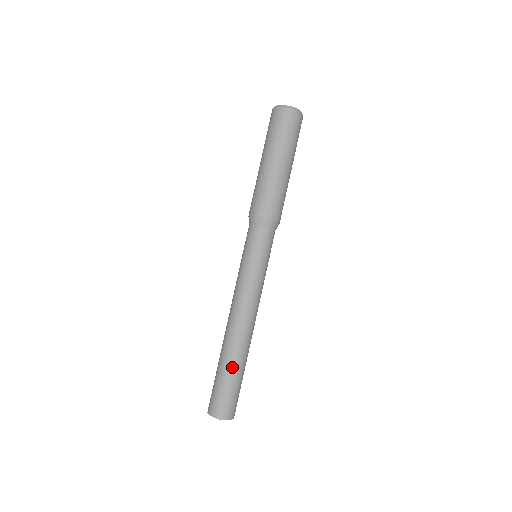
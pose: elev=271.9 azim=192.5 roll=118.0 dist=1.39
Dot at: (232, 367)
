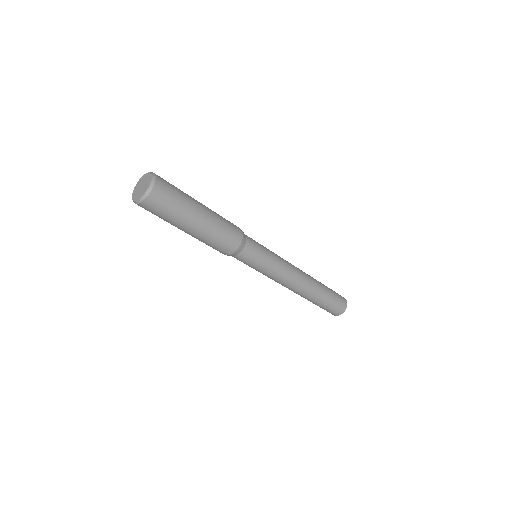
Dot at: (314, 302)
